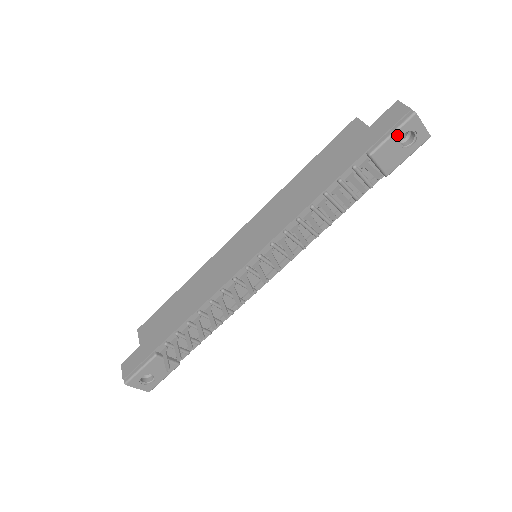
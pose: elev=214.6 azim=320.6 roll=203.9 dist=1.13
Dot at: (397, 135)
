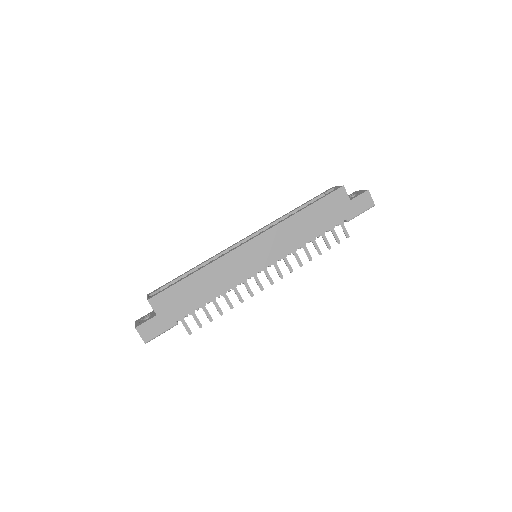
Dot at: occluded
